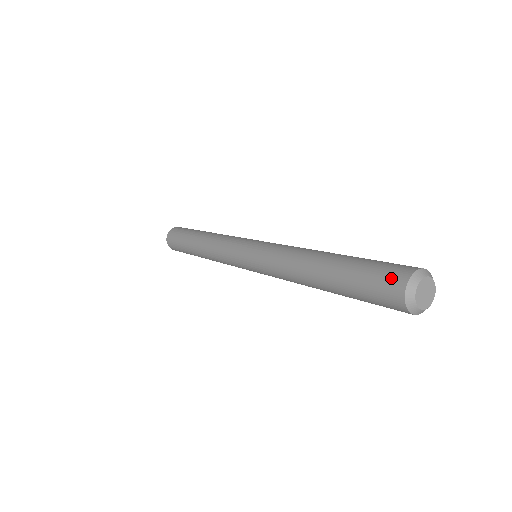
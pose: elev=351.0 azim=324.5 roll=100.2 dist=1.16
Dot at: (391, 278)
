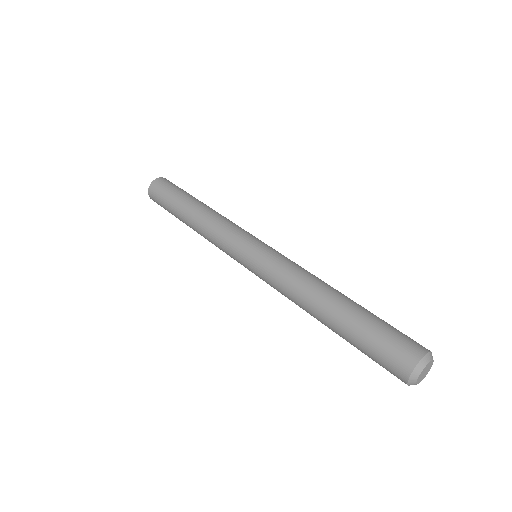
Dot at: (393, 370)
